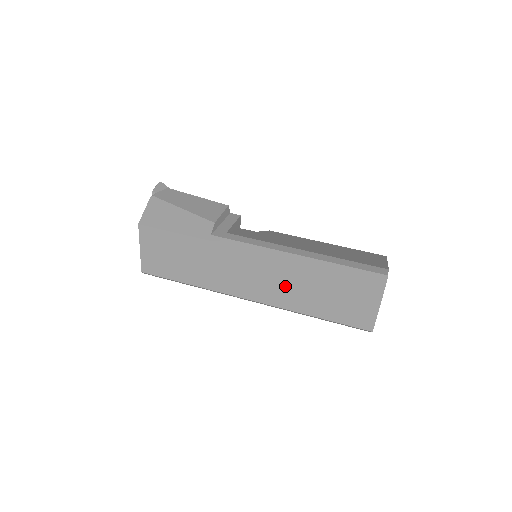
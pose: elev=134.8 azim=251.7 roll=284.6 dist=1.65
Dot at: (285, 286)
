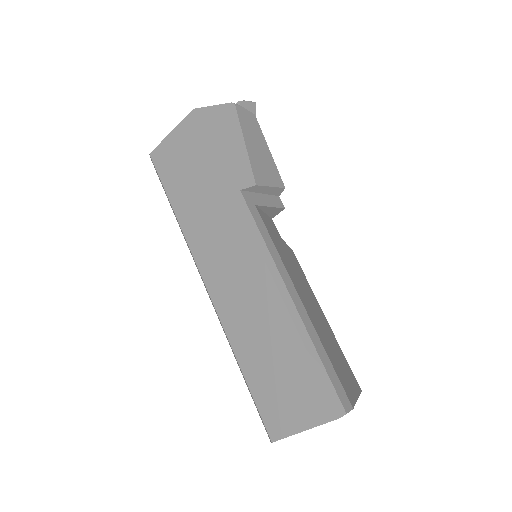
Dot at: (247, 310)
